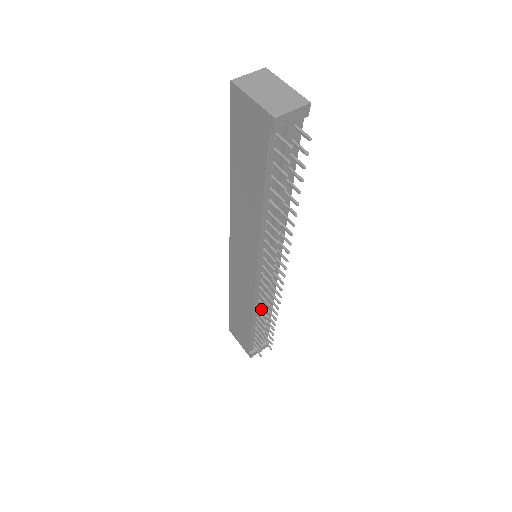
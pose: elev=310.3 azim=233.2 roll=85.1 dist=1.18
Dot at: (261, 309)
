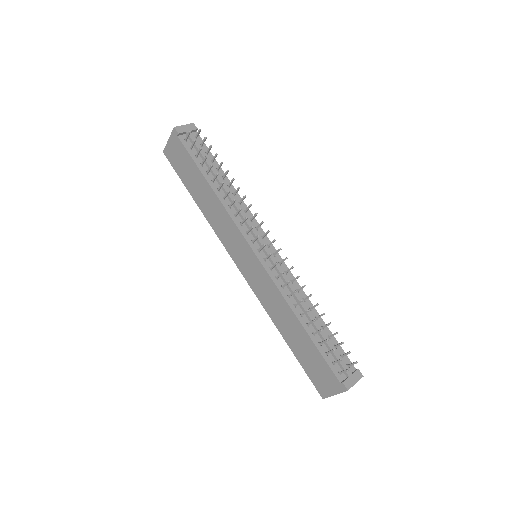
Dot at: (290, 294)
